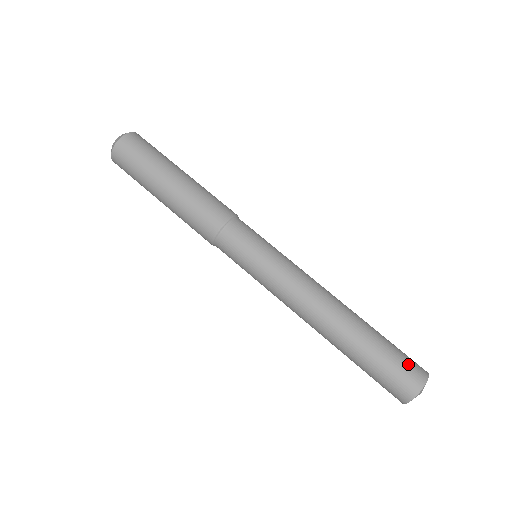
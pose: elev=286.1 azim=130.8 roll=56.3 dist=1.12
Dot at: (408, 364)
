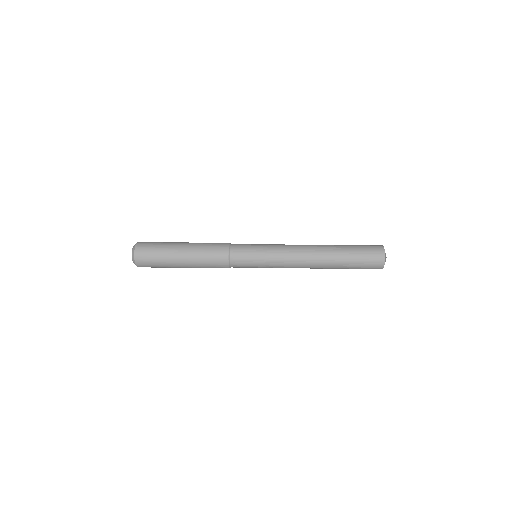
Dot at: (368, 245)
